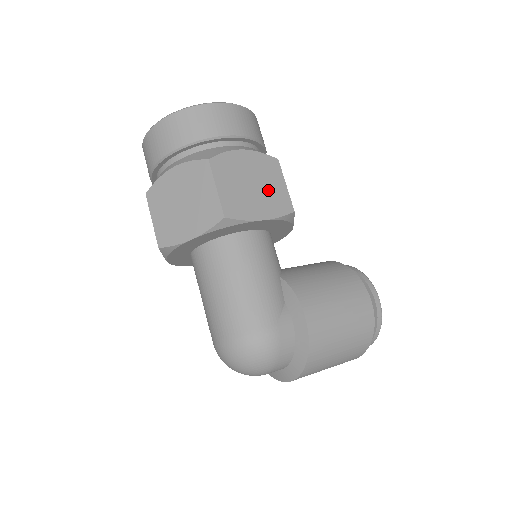
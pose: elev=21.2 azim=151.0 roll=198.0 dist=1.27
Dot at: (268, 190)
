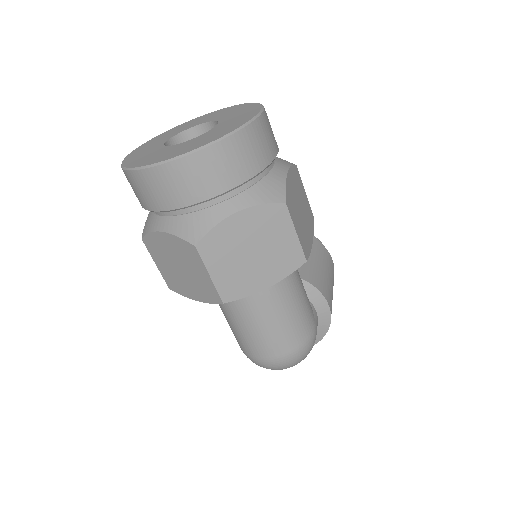
Dot at: (305, 207)
